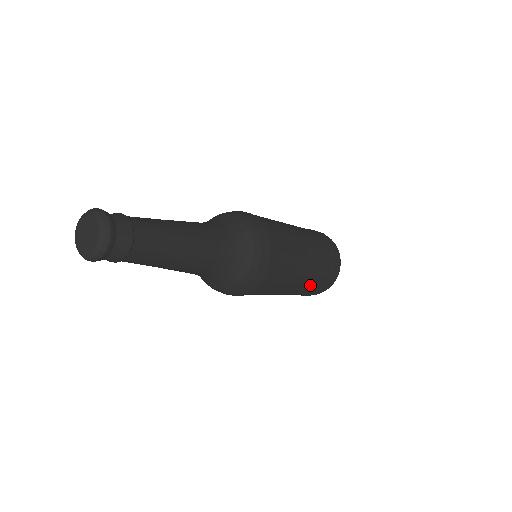
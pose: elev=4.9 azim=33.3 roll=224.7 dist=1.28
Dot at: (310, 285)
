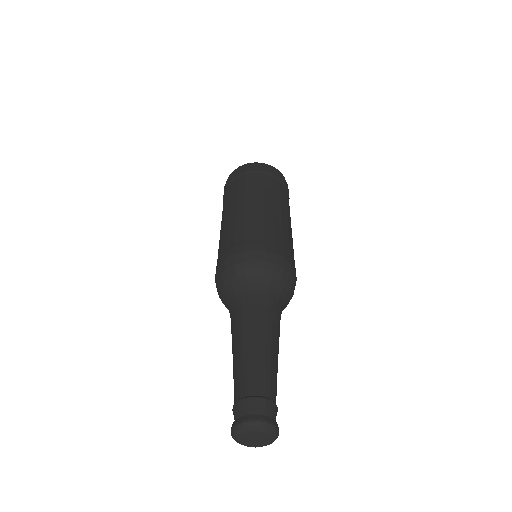
Dot at: occluded
